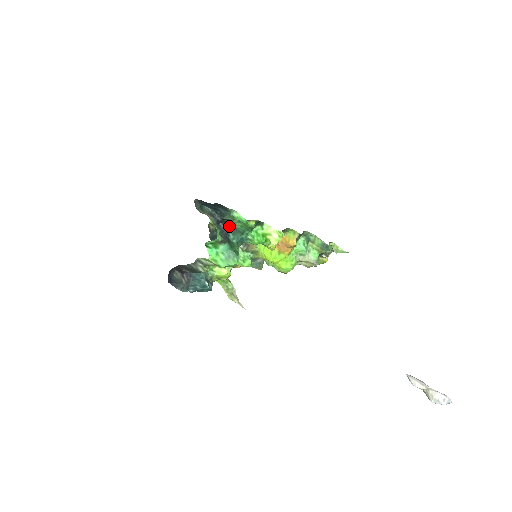
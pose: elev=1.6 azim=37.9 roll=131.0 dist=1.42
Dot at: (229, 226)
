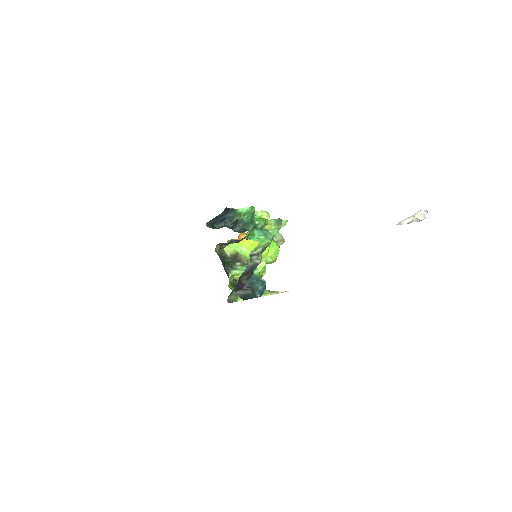
Dot at: (240, 225)
